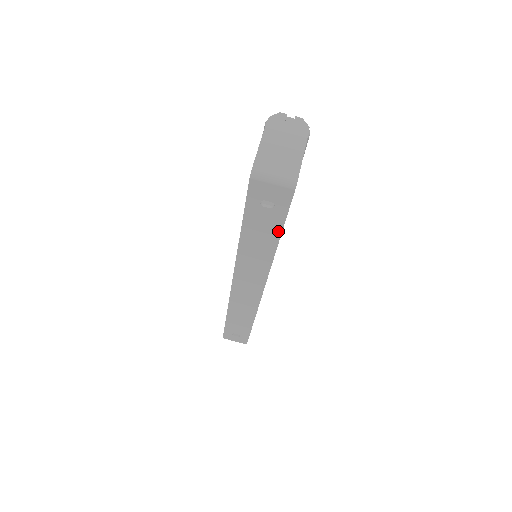
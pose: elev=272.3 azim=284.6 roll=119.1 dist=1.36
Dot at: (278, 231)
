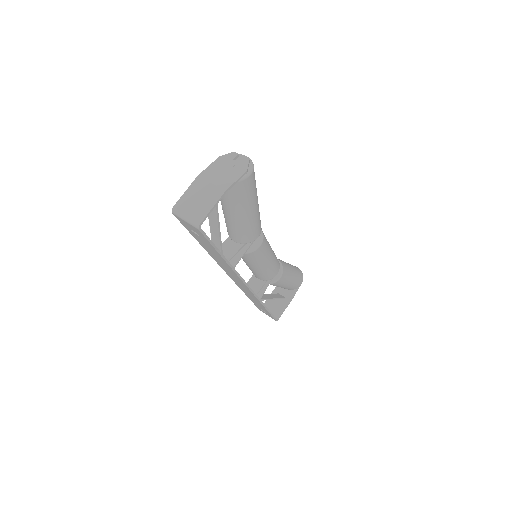
Dot at: (217, 252)
